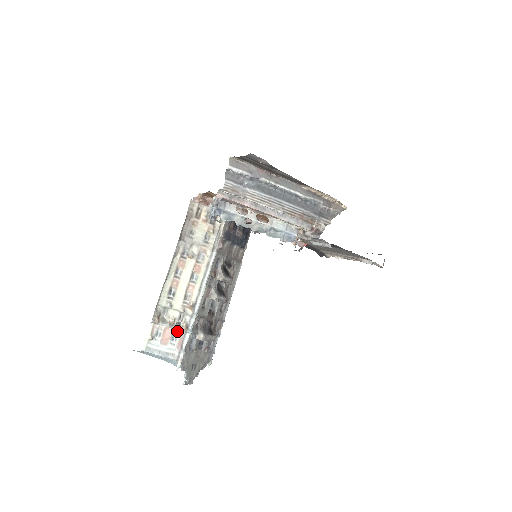
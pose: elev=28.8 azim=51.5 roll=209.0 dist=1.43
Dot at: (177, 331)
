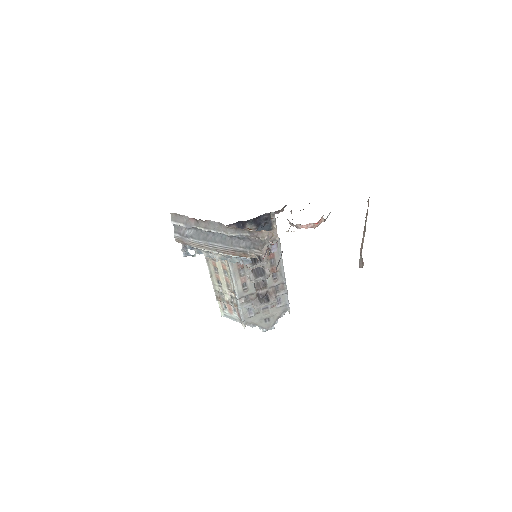
Dot at: (234, 307)
